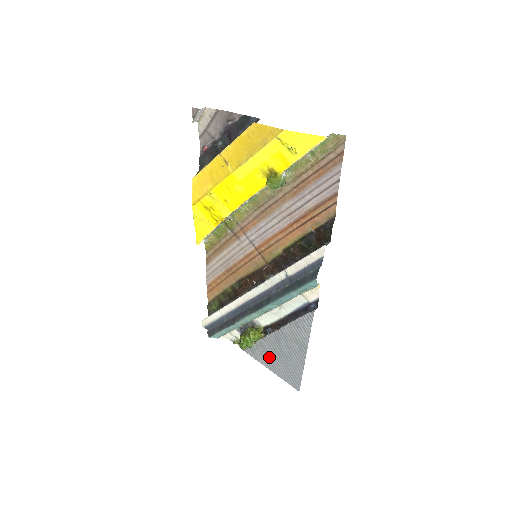
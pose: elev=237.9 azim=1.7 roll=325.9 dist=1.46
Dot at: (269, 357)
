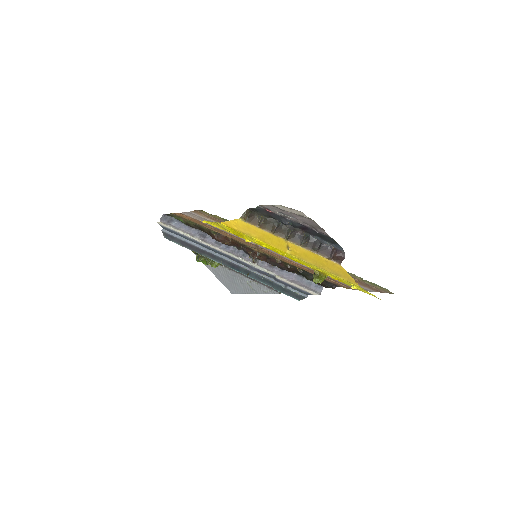
Dot at: (218, 272)
